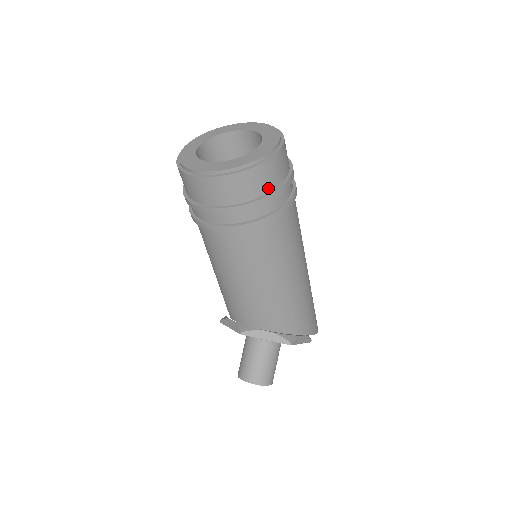
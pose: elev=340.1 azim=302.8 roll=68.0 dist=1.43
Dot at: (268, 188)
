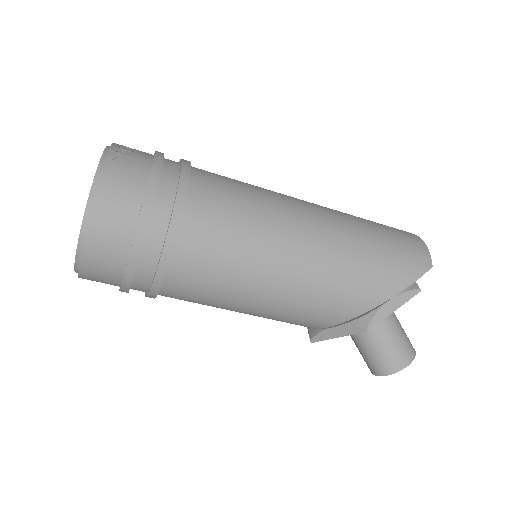
Dot at: (126, 240)
